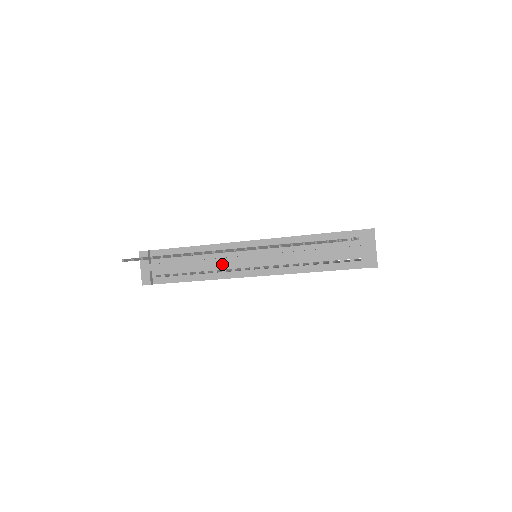
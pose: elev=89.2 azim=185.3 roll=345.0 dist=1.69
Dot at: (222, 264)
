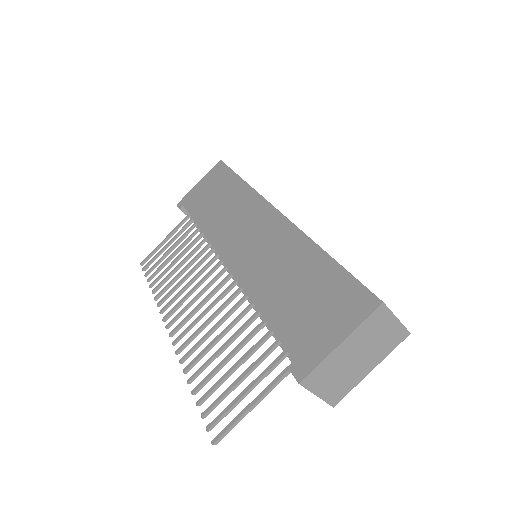
Dot at: occluded
